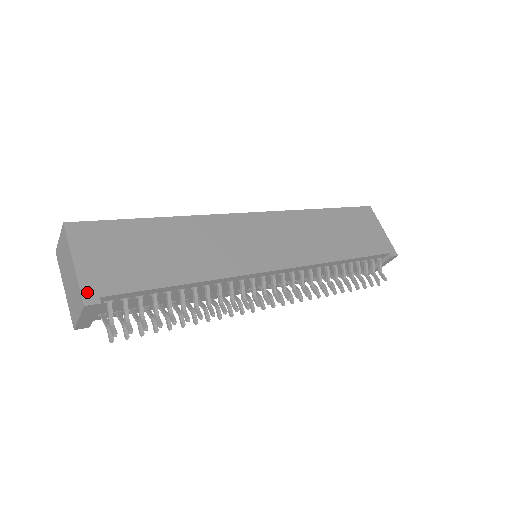
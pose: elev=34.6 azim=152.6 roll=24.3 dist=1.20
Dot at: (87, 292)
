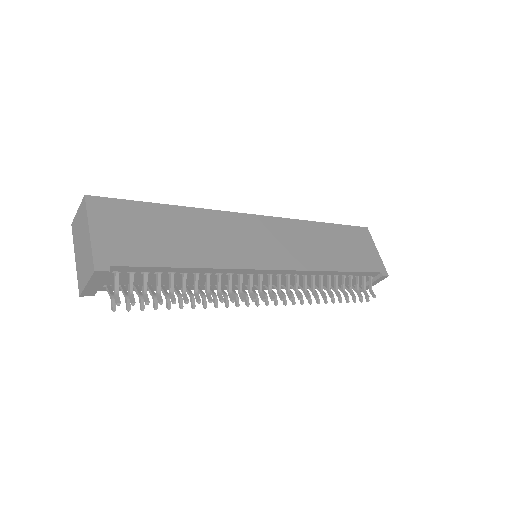
Dot at: (99, 259)
